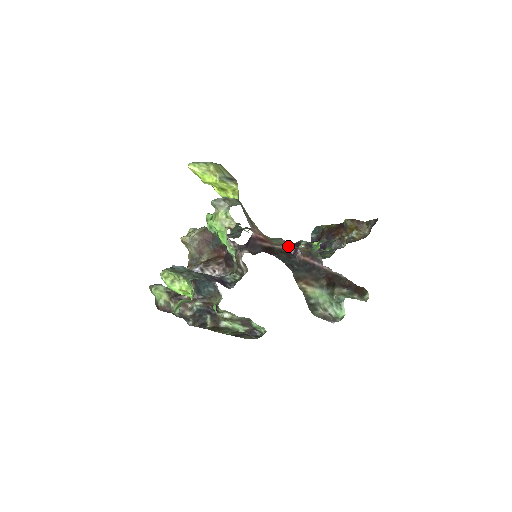
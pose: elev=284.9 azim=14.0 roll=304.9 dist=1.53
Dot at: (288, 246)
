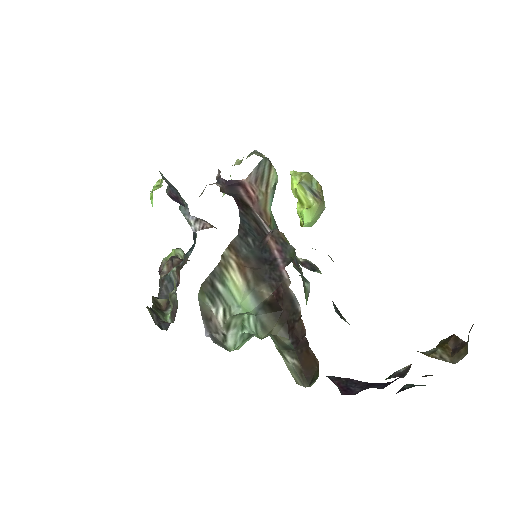
Dot at: occluded
